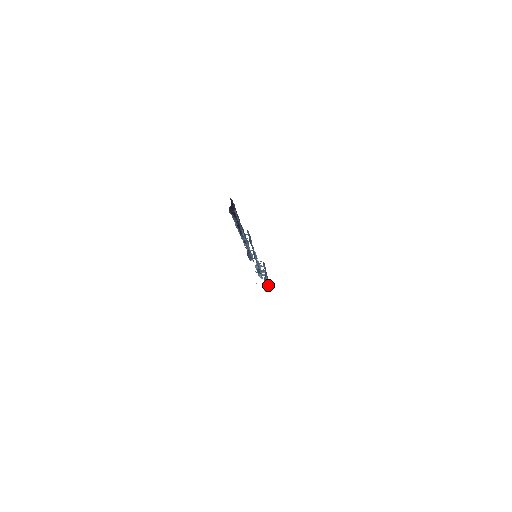
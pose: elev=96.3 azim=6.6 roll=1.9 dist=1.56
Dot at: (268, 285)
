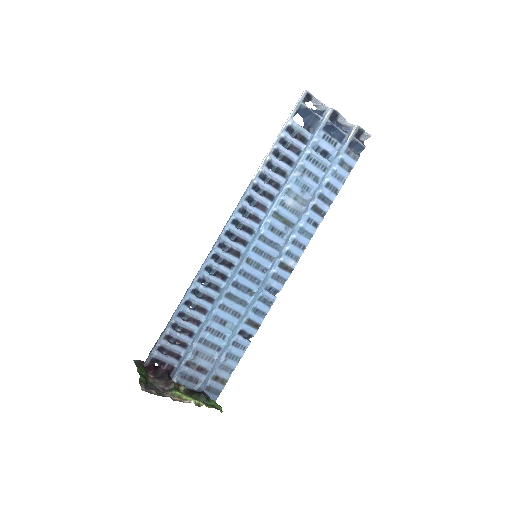
Dot at: (264, 316)
